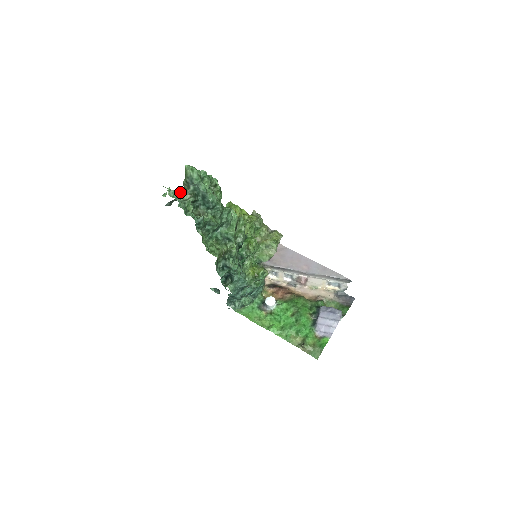
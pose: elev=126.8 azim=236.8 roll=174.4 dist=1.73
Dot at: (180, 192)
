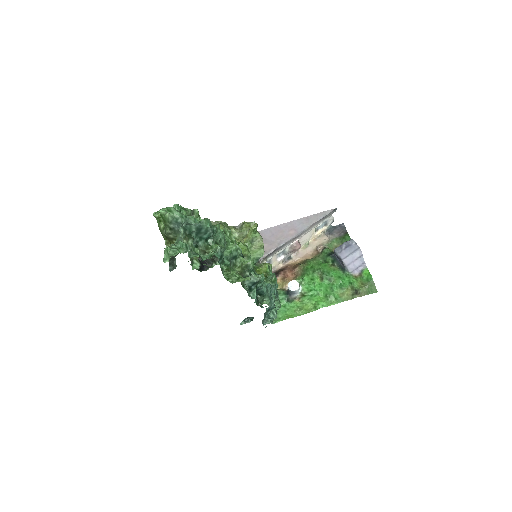
Dot at: (175, 244)
